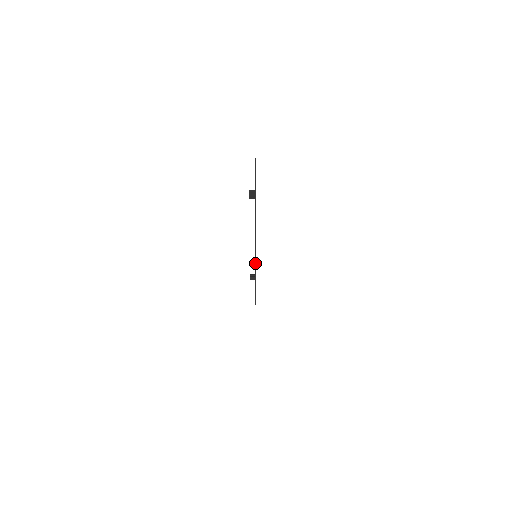
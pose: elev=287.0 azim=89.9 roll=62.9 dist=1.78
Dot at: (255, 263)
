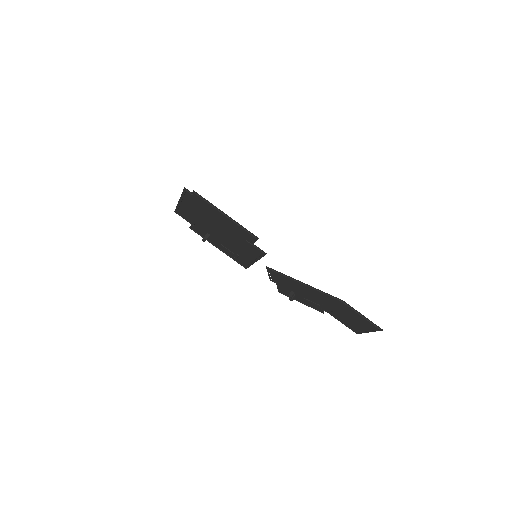
Dot at: (242, 229)
